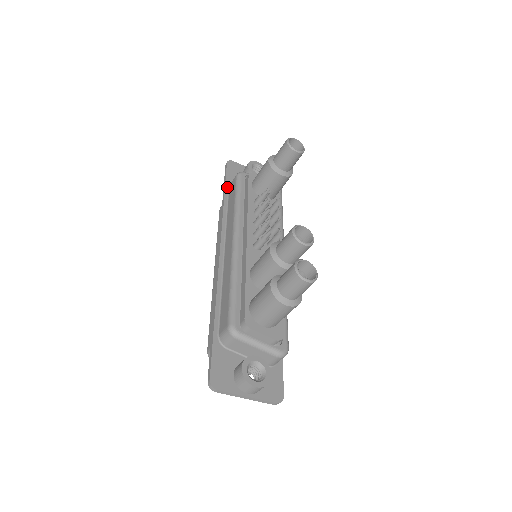
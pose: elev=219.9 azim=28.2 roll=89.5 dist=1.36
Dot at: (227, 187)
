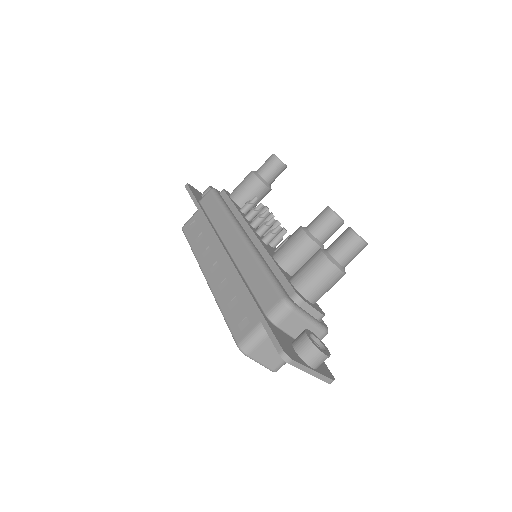
Dot at: (199, 202)
